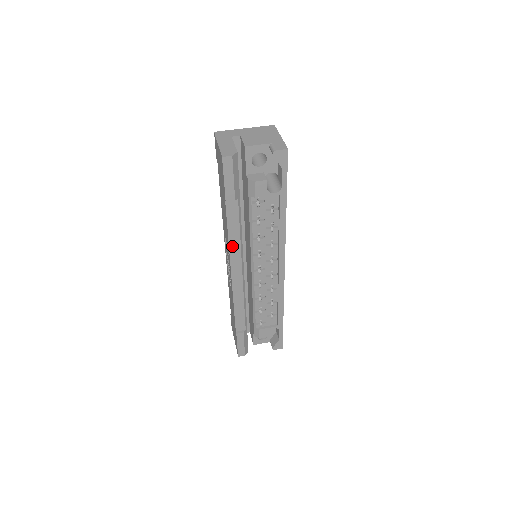
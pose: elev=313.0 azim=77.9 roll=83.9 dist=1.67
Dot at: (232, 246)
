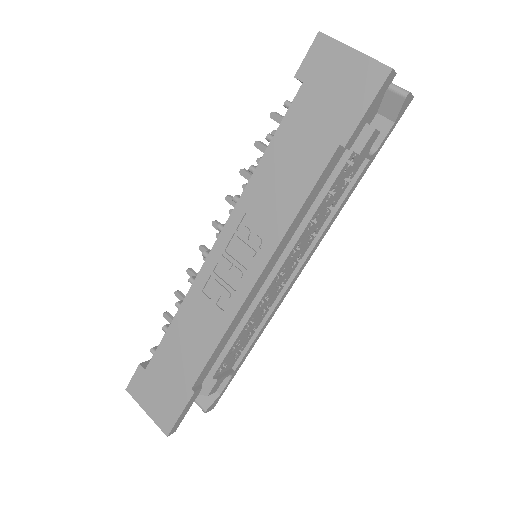
Dot at: (290, 229)
